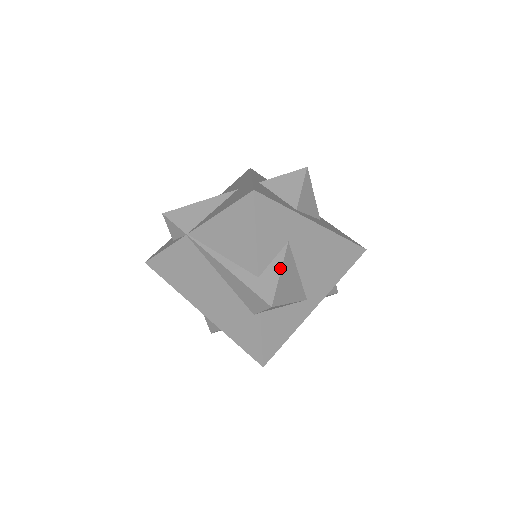
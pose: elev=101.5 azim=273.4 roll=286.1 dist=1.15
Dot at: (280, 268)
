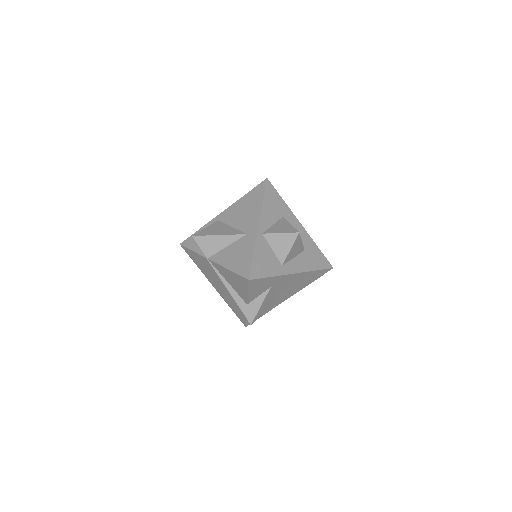
Dot at: (261, 303)
